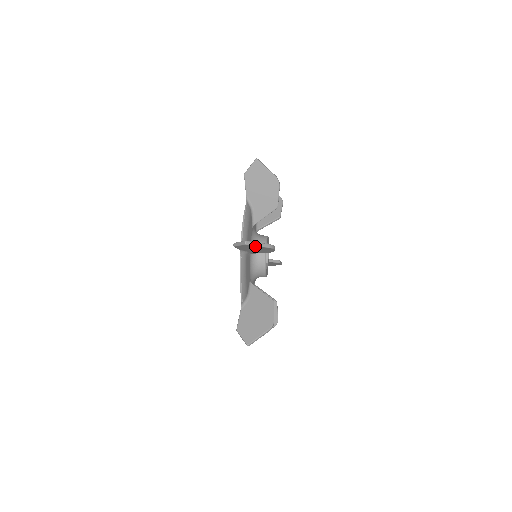
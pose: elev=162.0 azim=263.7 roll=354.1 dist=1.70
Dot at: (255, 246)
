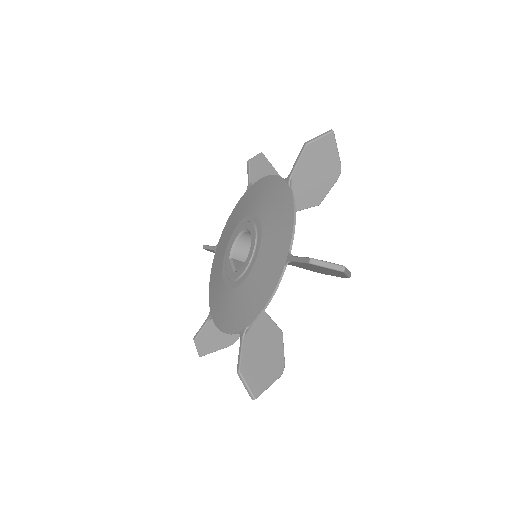
Dot at: (343, 274)
